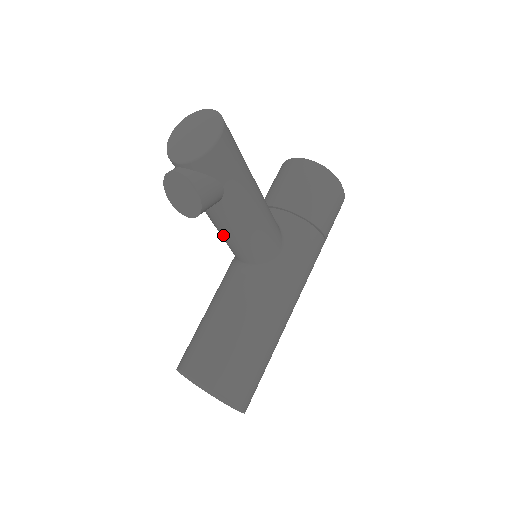
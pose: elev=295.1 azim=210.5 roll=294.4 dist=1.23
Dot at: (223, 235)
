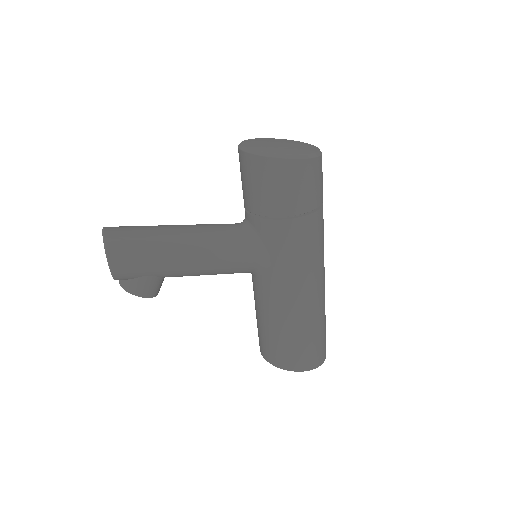
Dot at: occluded
